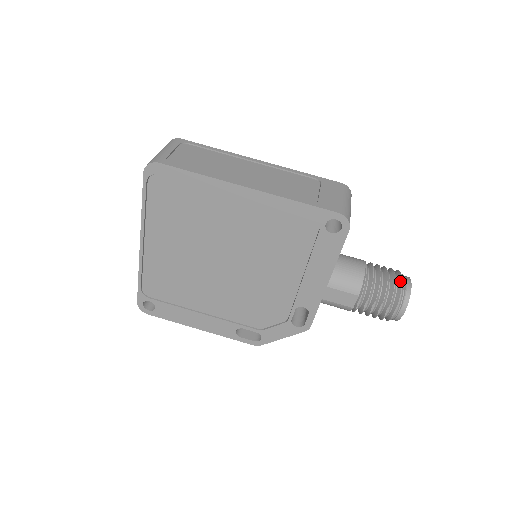
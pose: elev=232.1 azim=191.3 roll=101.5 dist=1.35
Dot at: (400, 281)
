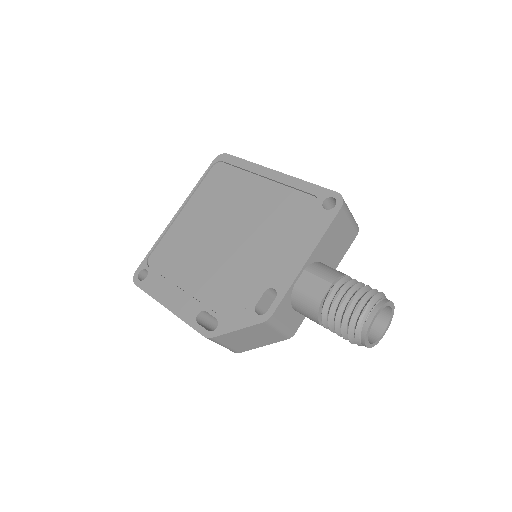
Dot at: (381, 293)
